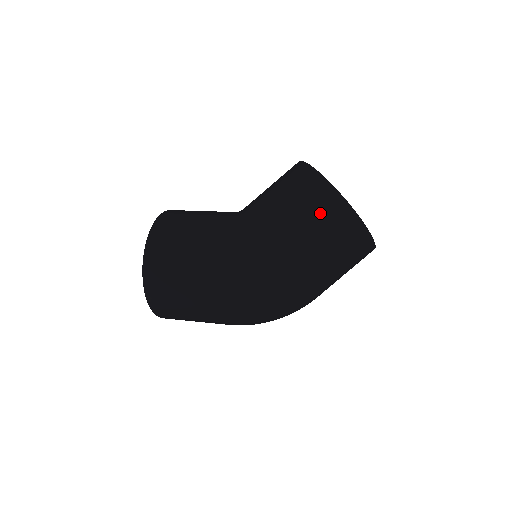
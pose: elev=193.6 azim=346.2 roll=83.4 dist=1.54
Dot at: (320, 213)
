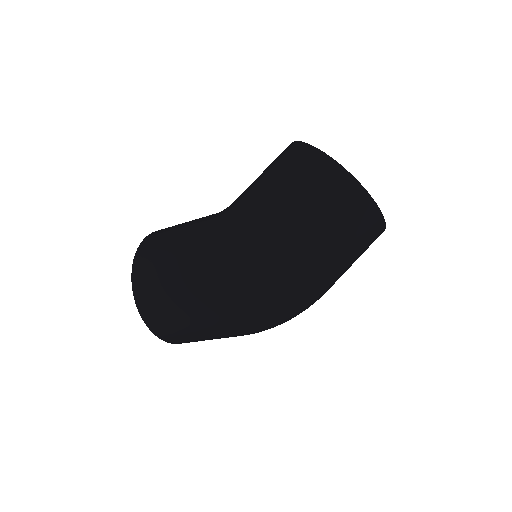
Dot at: (299, 171)
